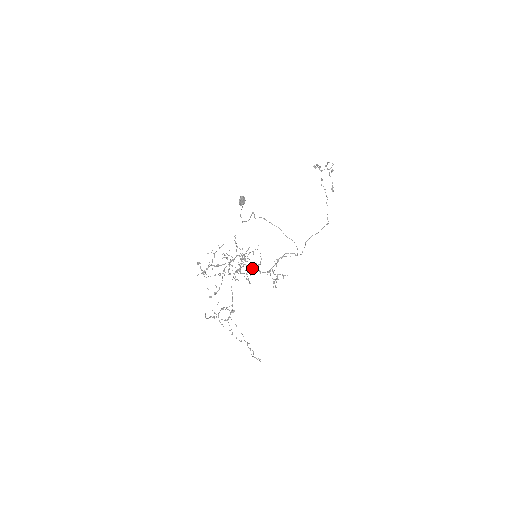
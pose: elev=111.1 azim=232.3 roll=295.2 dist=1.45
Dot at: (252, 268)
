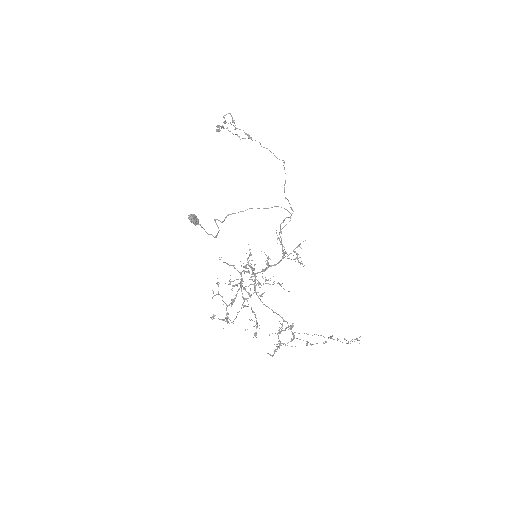
Dot at: (265, 270)
